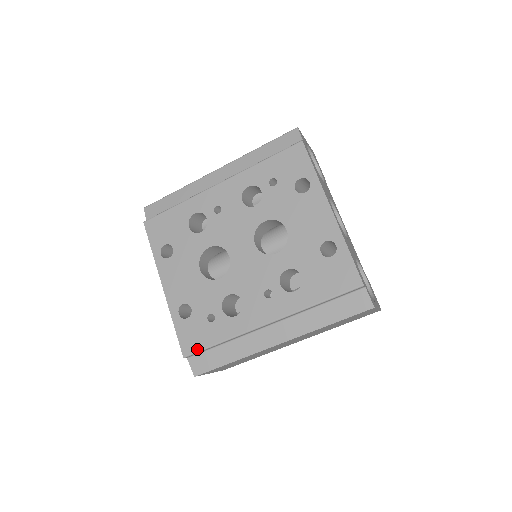
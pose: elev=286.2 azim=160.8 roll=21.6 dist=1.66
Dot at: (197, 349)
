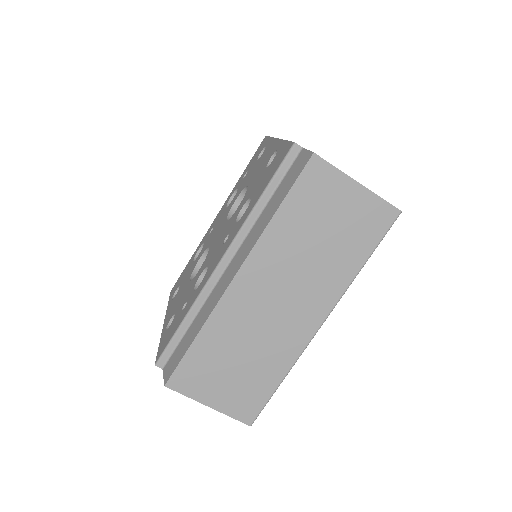
Dot at: (166, 345)
